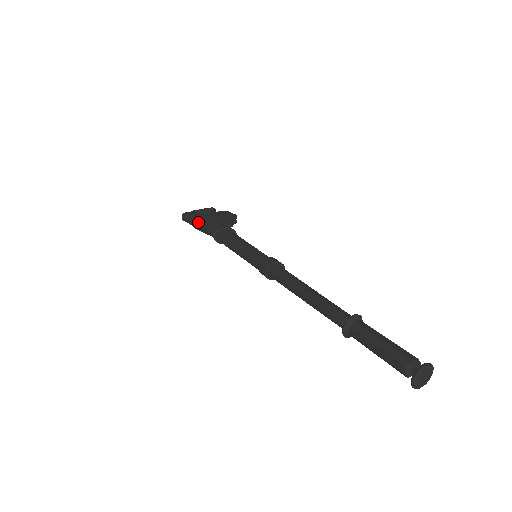
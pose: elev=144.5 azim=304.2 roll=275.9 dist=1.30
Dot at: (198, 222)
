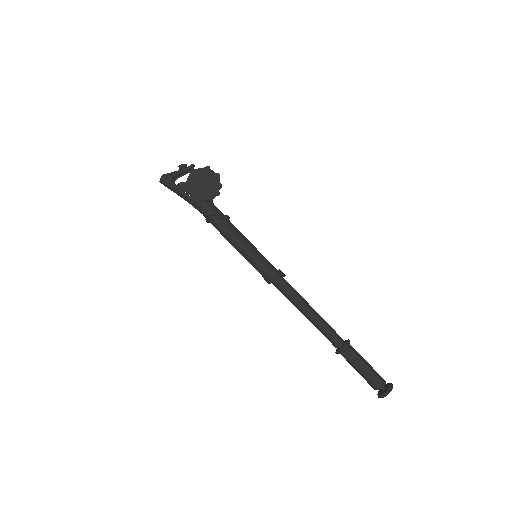
Dot at: (183, 198)
